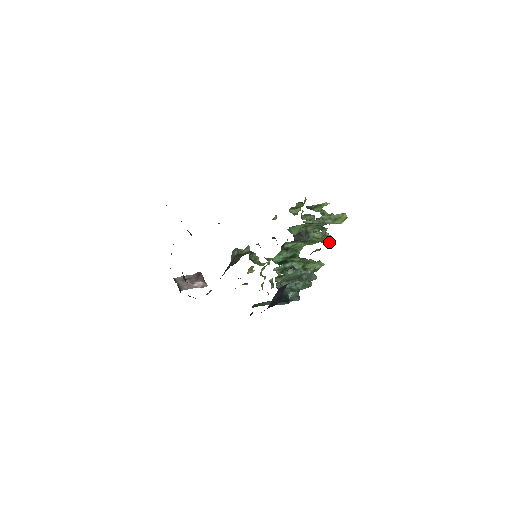
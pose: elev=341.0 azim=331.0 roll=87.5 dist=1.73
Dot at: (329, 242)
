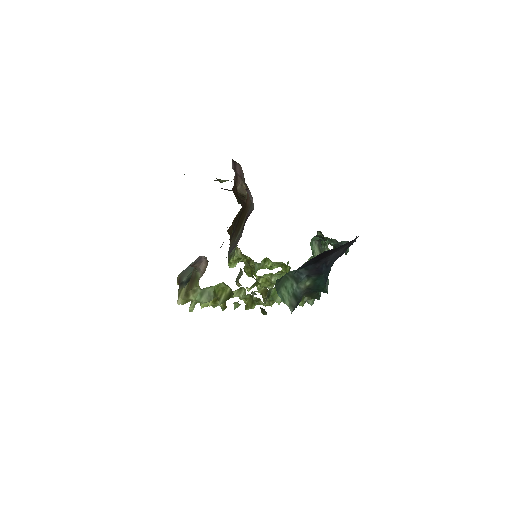
Dot at: occluded
